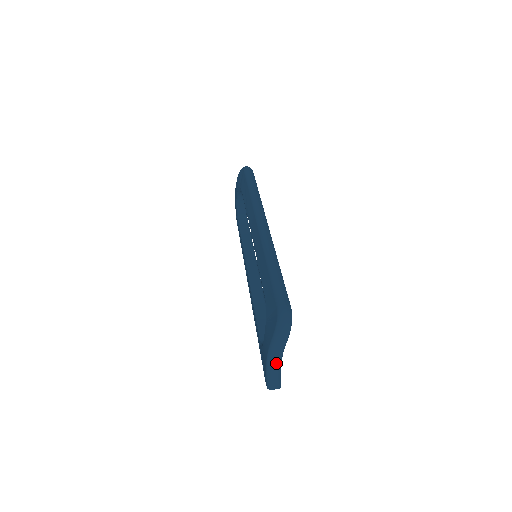
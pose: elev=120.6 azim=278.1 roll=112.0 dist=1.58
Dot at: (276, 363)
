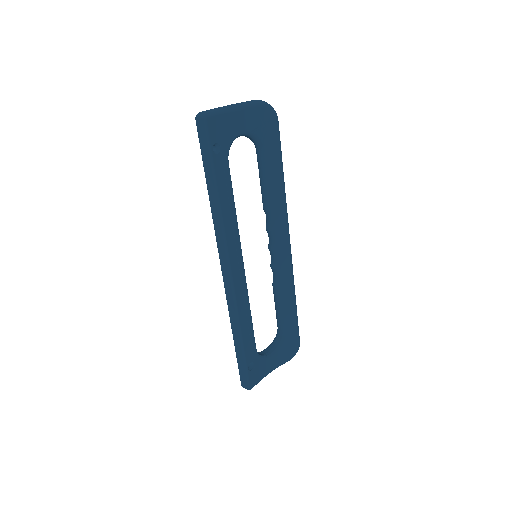
Dot at: (233, 105)
